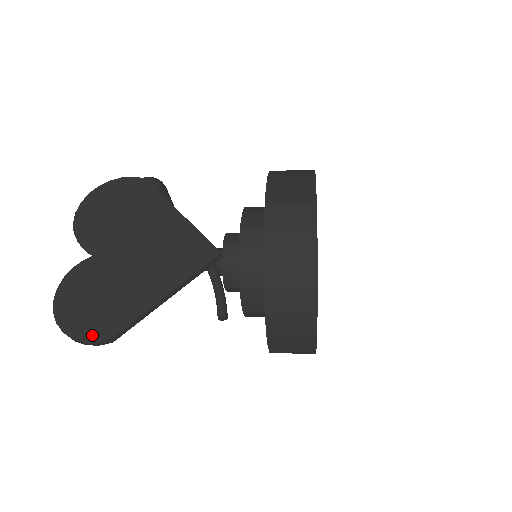
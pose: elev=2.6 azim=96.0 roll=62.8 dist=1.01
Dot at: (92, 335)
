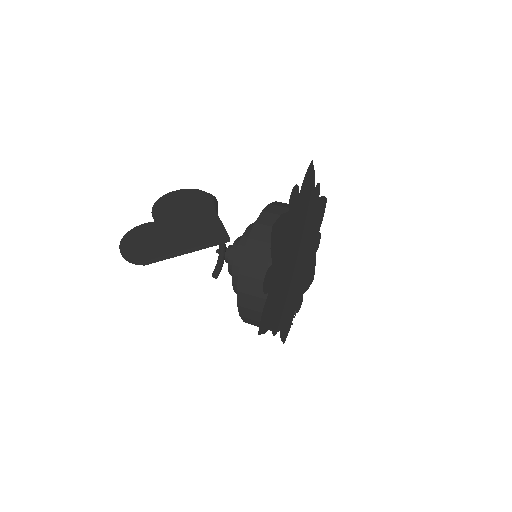
Dot at: (135, 257)
